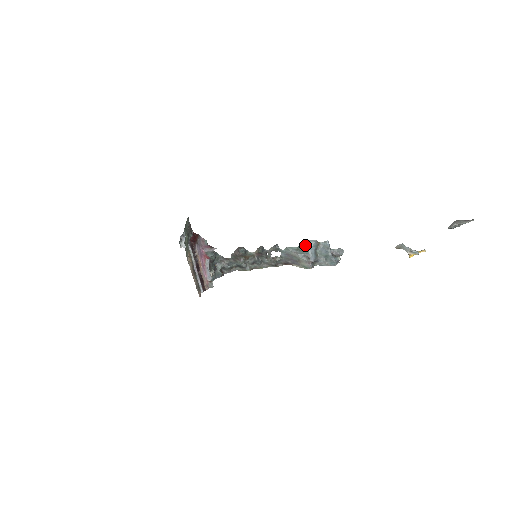
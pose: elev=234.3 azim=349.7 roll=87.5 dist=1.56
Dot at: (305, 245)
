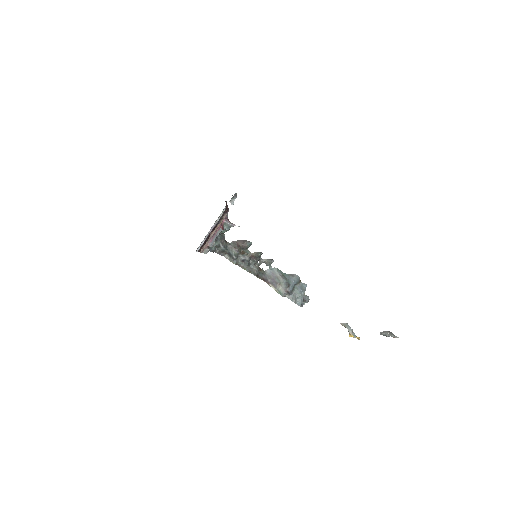
Dot at: (291, 276)
